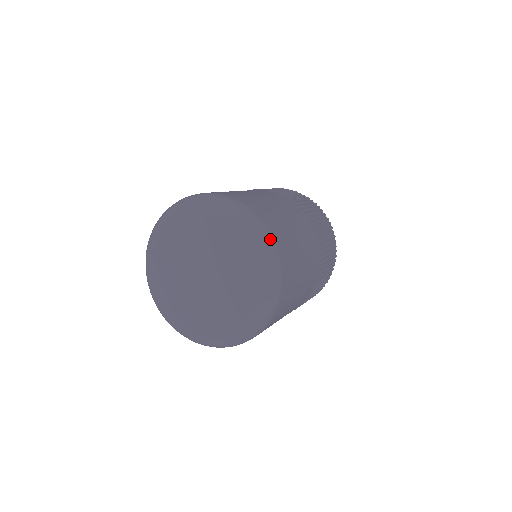
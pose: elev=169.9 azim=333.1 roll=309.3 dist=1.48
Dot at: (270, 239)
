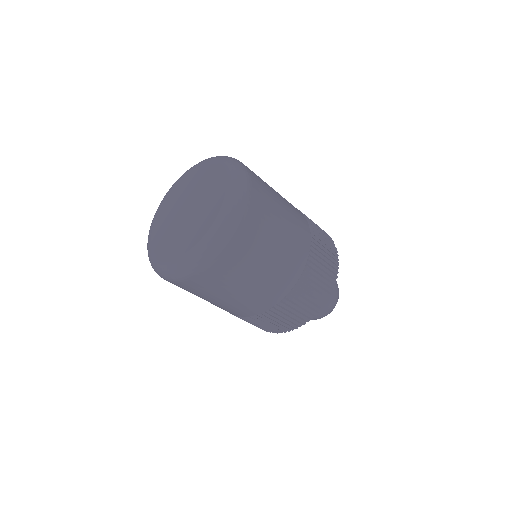
Dot at: occluded
